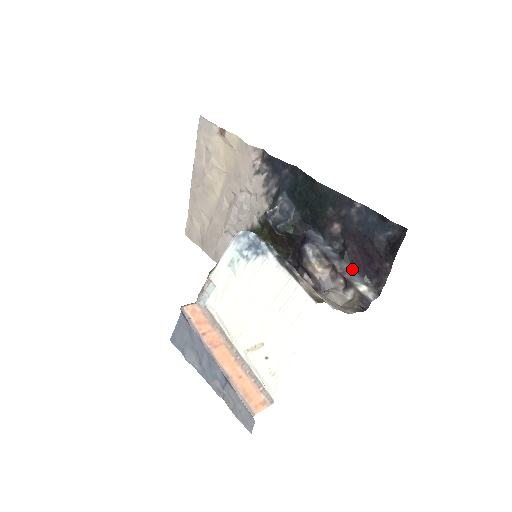
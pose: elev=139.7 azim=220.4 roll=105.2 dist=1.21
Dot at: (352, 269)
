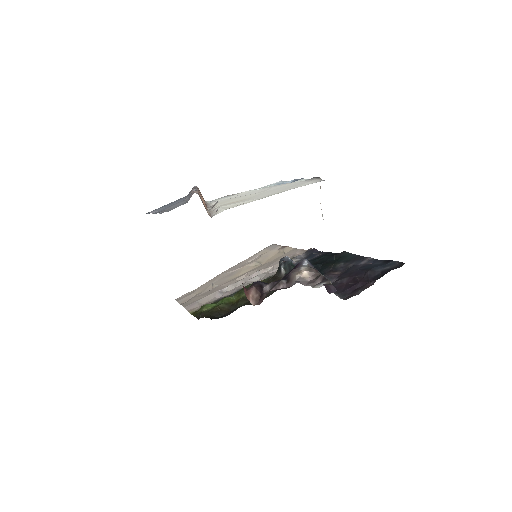
Dot at: occluded
